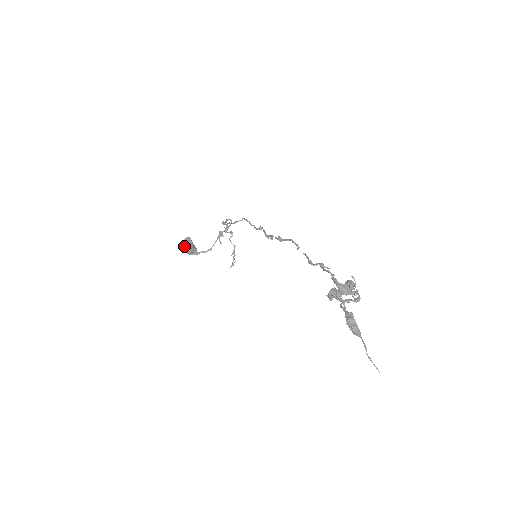
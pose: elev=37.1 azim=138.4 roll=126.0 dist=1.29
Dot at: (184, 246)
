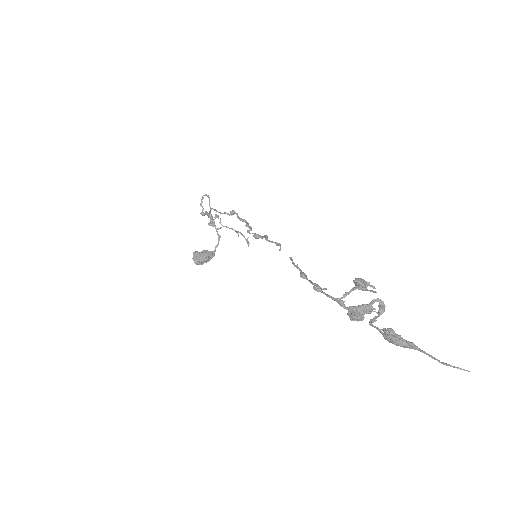
Dot at: (199, 263)
